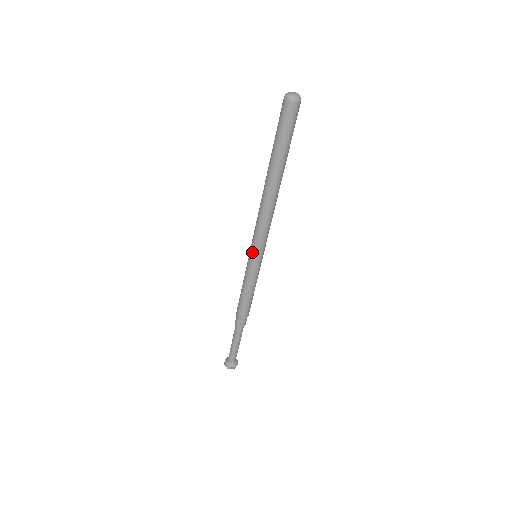
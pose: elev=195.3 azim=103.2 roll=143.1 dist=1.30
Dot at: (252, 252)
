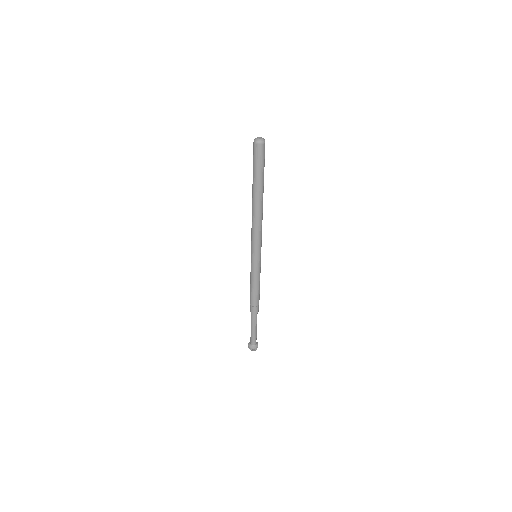
Dot at: (252, 253)
